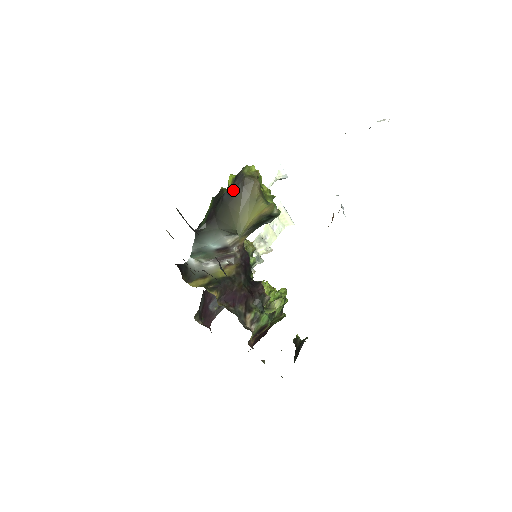
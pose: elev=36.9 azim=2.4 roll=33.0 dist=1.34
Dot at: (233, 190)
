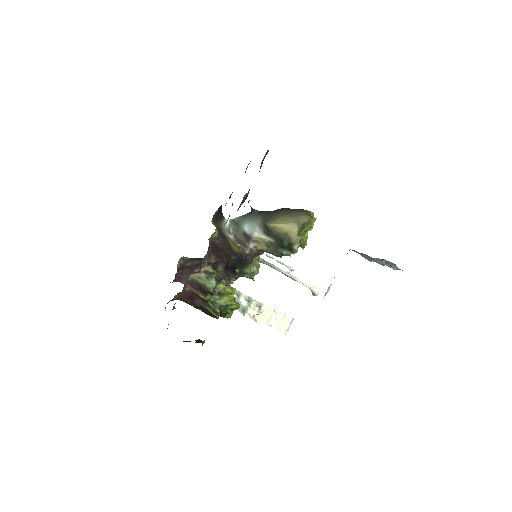
Dot at: (294, 209)
